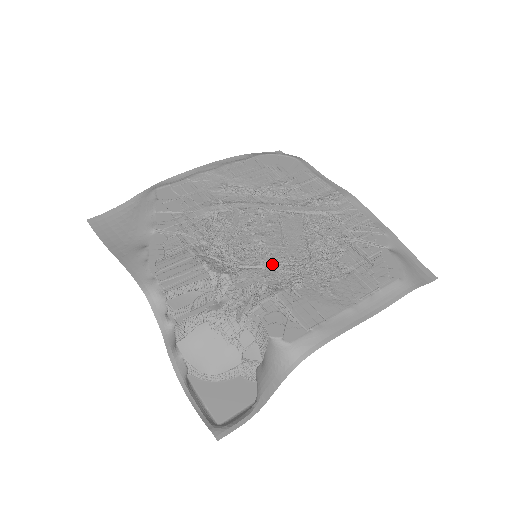
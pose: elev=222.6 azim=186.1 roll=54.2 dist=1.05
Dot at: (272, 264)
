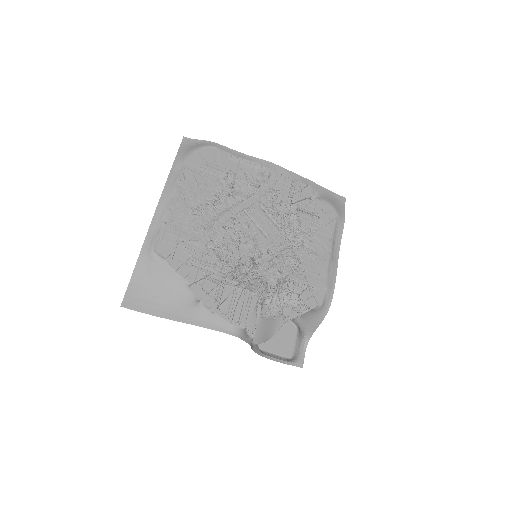
Dot at: (274, 259)
